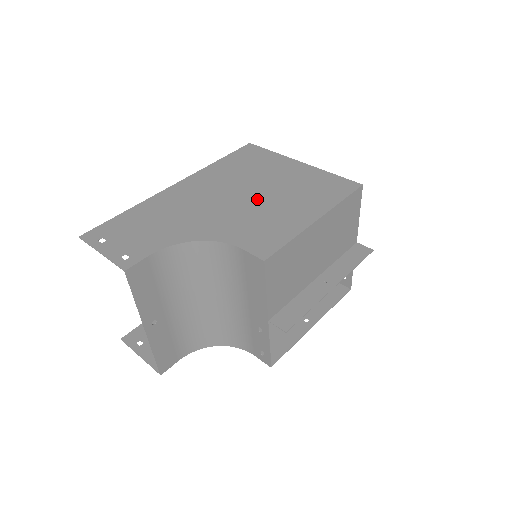
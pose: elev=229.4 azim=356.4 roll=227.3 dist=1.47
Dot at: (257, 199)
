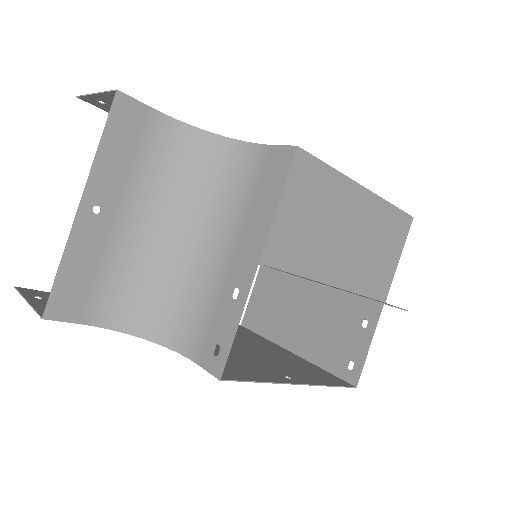
Dot at: occluded
